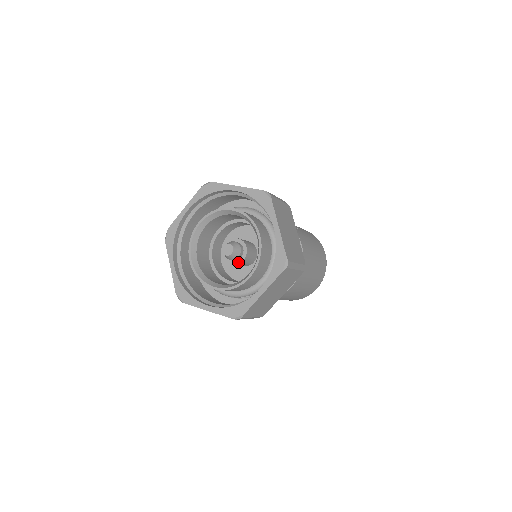
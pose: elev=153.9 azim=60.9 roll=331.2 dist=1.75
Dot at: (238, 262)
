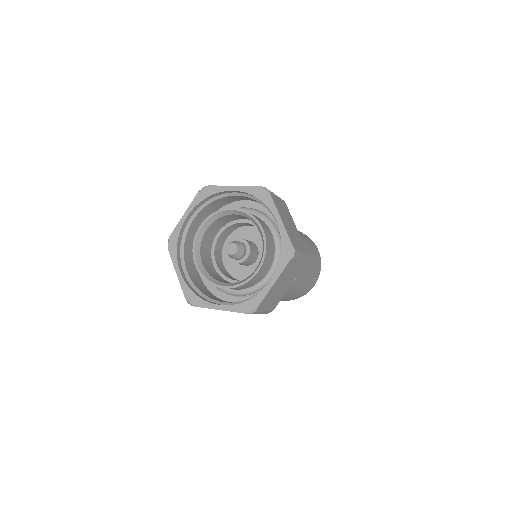
Dot at: (242, 260)
